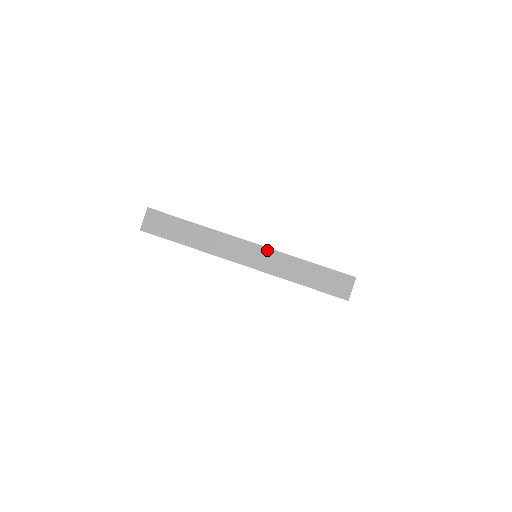
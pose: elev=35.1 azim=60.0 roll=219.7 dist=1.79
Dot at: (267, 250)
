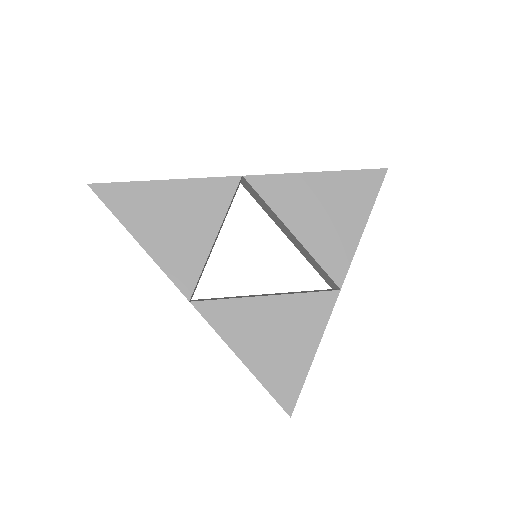
Dot at: occluded
